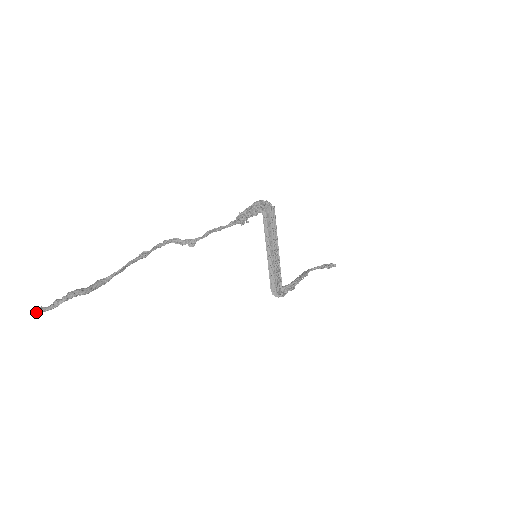
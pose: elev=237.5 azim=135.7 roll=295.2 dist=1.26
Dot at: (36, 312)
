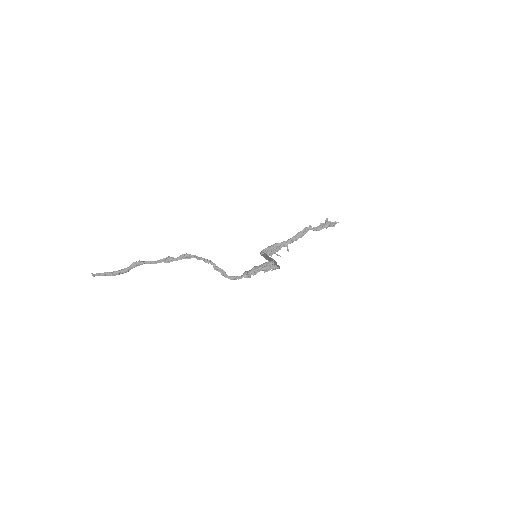
Dot at: (92, 275)
